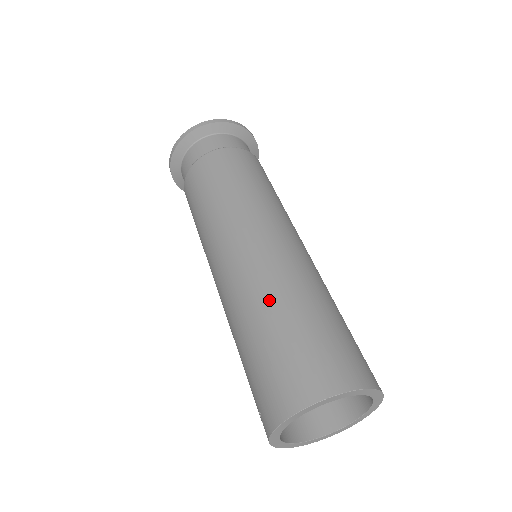
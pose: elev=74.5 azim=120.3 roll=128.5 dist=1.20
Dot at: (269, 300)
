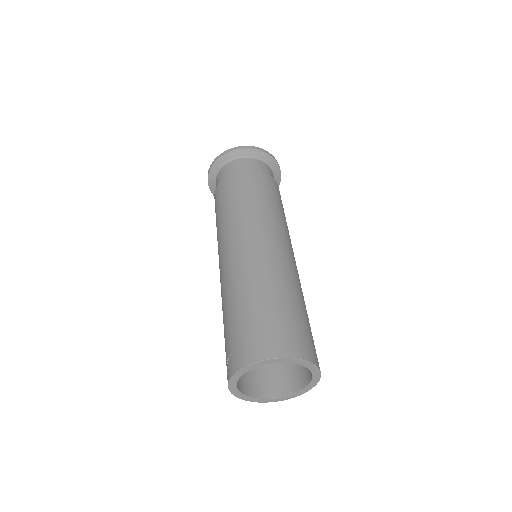
Dot at: (267, 283)
